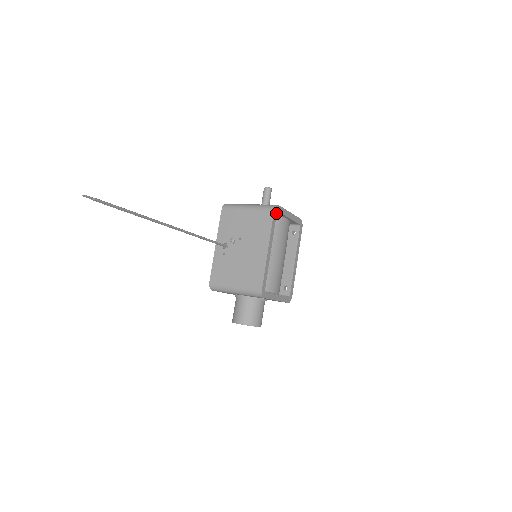
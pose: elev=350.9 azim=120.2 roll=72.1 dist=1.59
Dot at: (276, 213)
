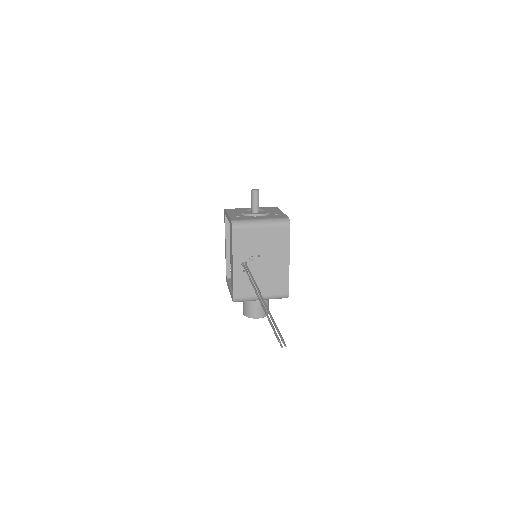
Dot at: (289, 226)
